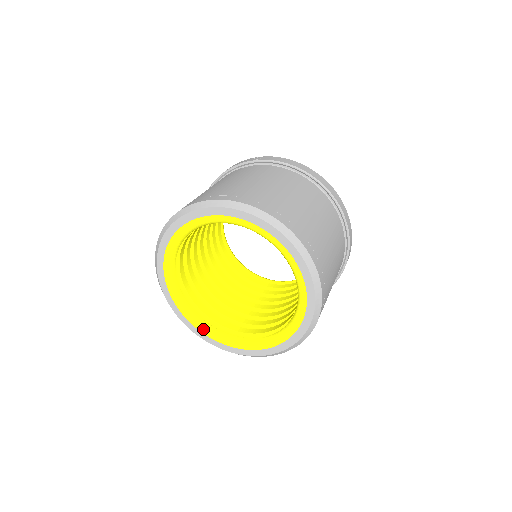
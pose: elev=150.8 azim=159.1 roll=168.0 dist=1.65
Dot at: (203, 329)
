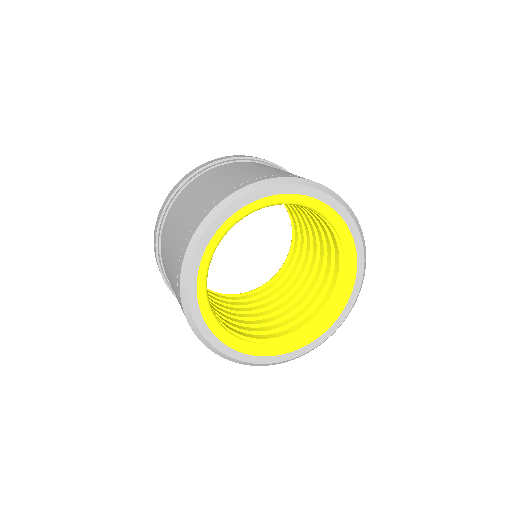
Dot at: (212, 322)
